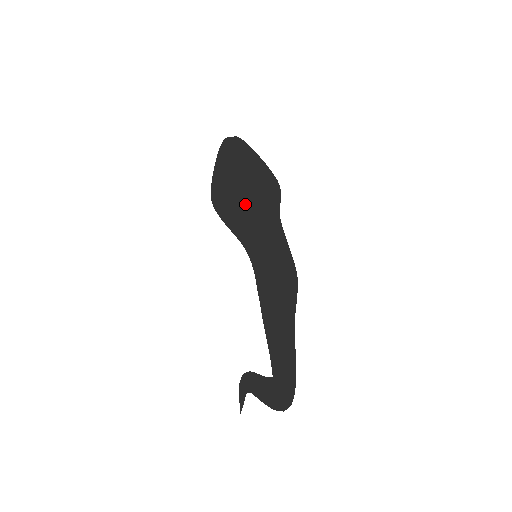
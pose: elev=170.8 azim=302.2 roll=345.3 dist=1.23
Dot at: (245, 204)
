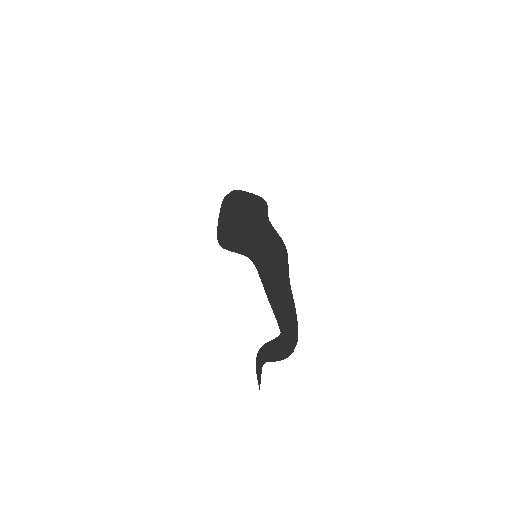
Dot at: (244, 228)
